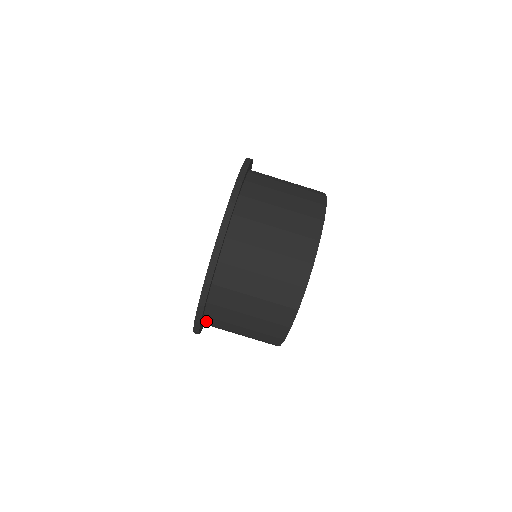
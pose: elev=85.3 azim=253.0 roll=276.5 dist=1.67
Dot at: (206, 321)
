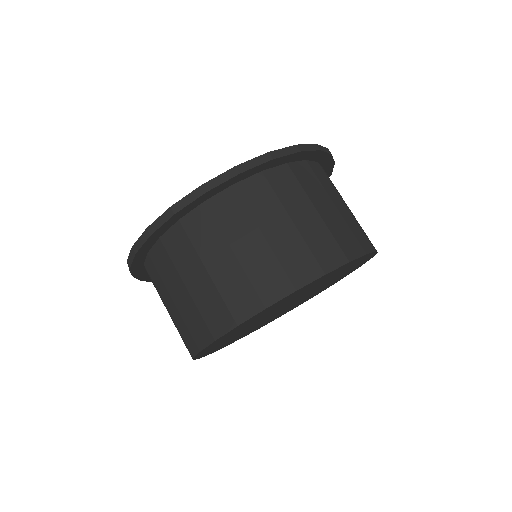
Dot at: (217, 200)
